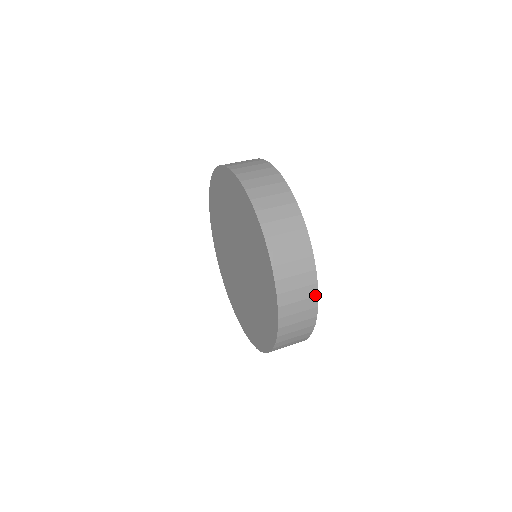
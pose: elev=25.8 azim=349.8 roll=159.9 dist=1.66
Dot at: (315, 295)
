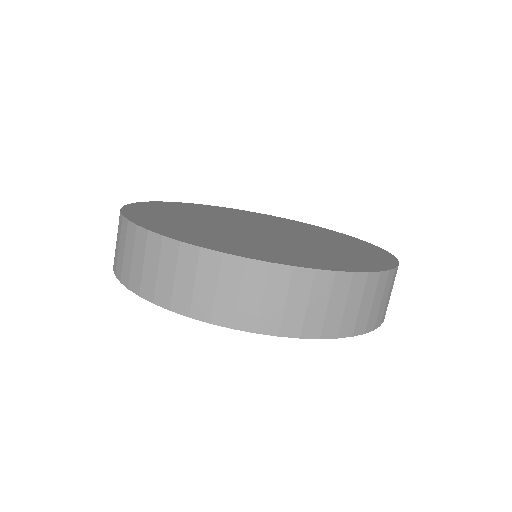
Dot at: (332, 276)
